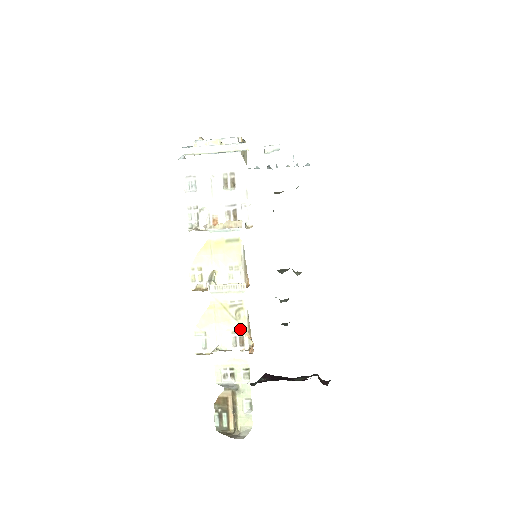
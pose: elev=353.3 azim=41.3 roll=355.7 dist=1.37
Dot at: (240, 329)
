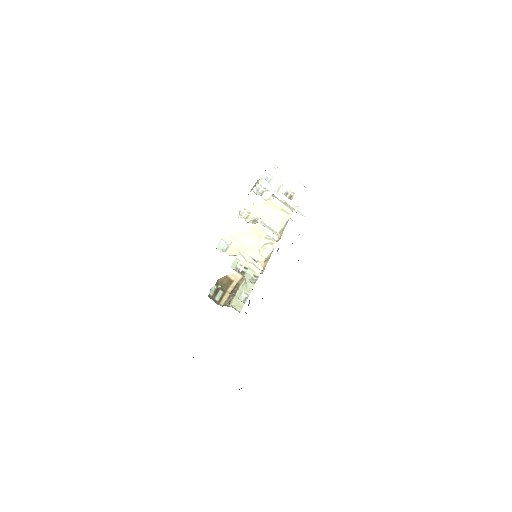
Dot at: (257, 258)
